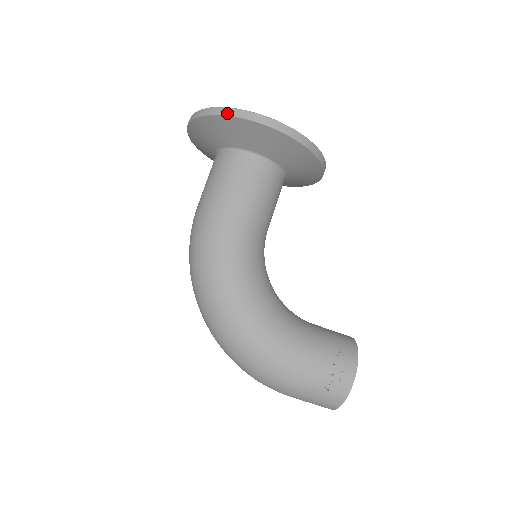
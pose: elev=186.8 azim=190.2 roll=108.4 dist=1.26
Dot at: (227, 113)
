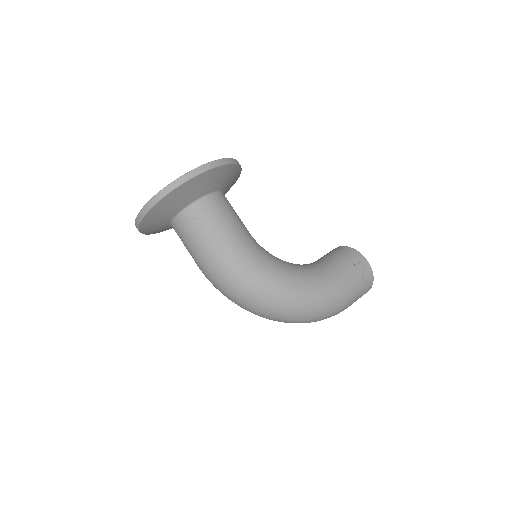
Dot at: (180, 183)
